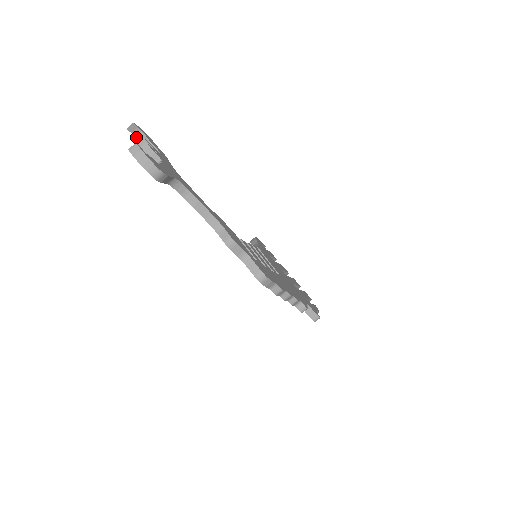
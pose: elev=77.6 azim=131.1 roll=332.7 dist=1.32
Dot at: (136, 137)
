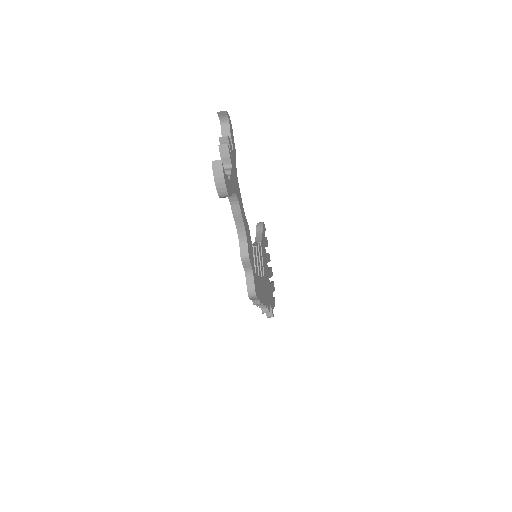
Dot at: (220, 121)
